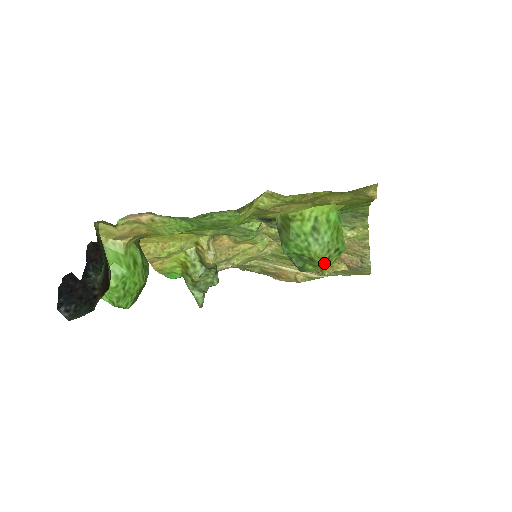
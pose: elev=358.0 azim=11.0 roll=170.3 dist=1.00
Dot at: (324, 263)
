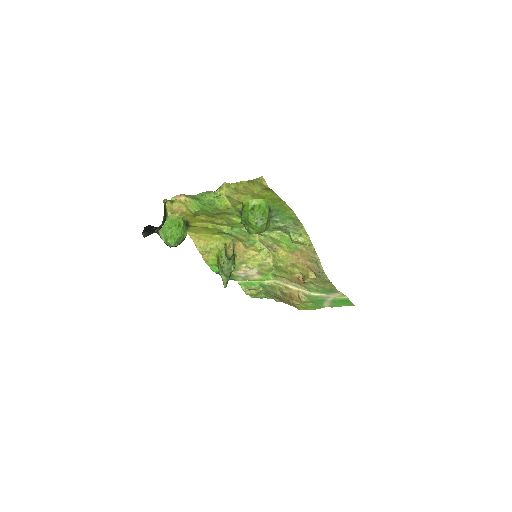
Dot at: (255, 225)
